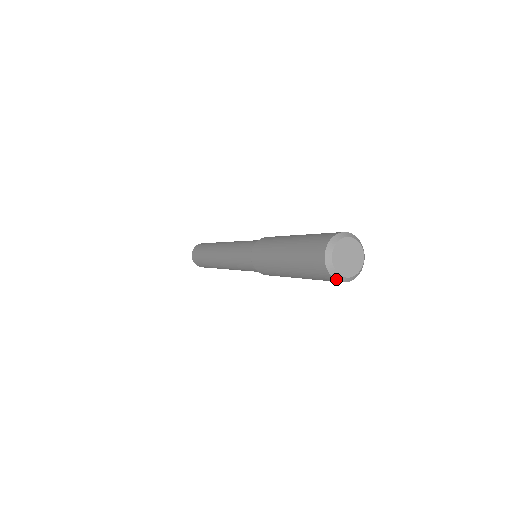
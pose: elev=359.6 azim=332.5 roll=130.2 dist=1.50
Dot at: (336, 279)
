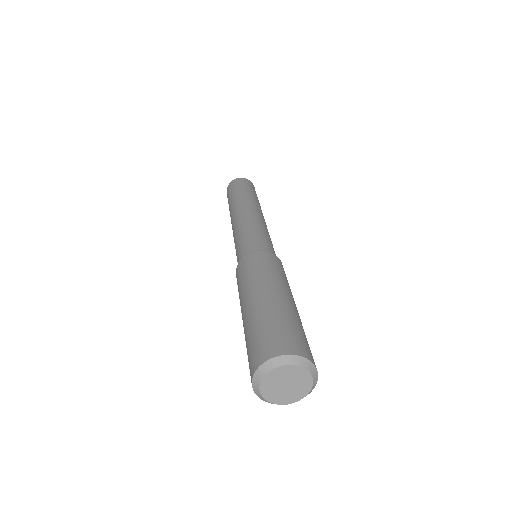
Dot at: (291, 403)
